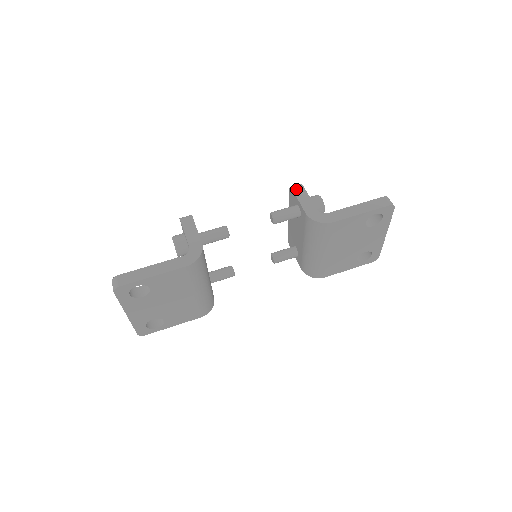
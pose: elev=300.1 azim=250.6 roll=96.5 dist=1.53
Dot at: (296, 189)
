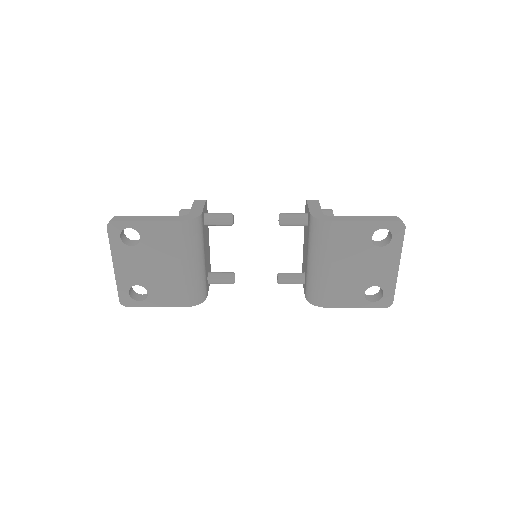
Dot at: (310, 201)
